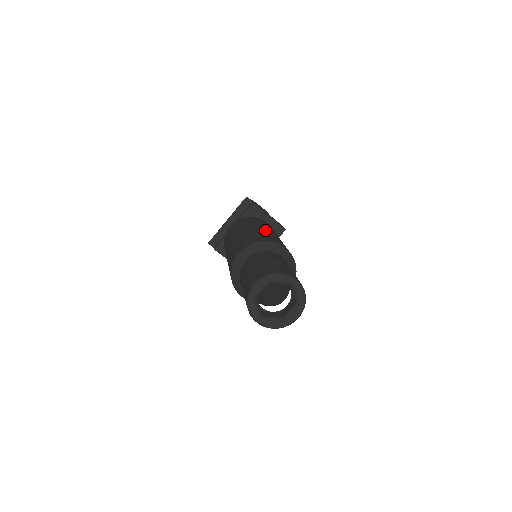
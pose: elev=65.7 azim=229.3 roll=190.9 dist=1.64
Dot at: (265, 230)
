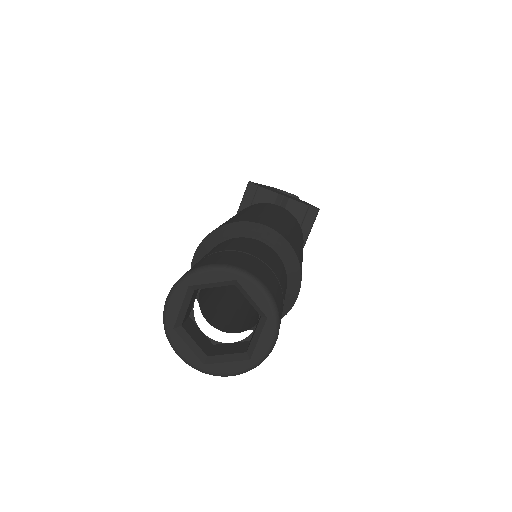
Dot at: (251, 212)
